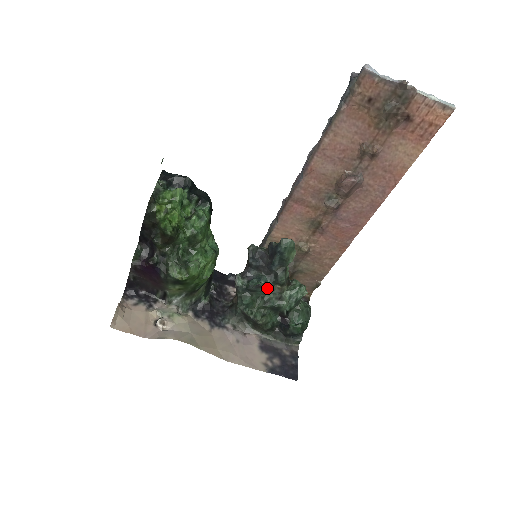
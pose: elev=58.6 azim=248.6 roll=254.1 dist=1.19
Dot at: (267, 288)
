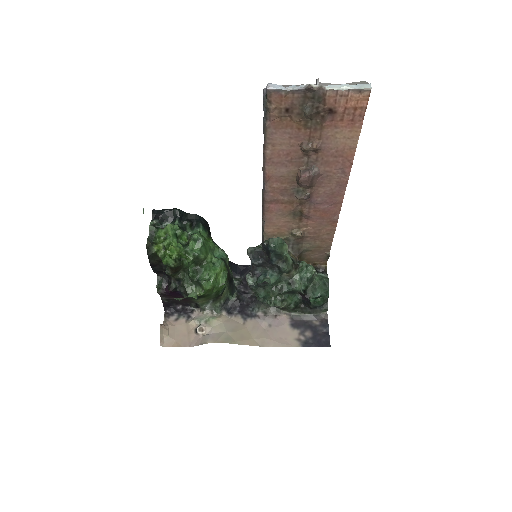
Dot at: (275, 280)
